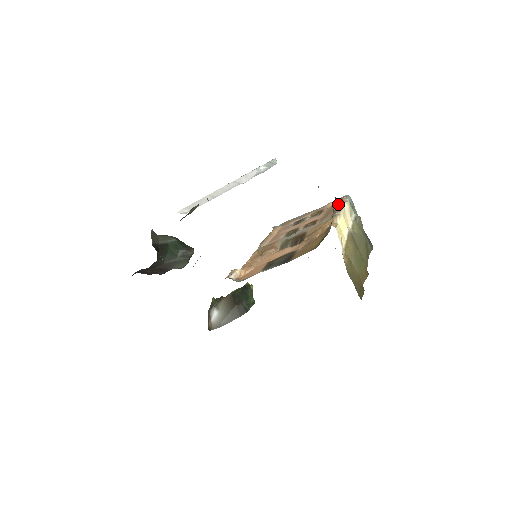
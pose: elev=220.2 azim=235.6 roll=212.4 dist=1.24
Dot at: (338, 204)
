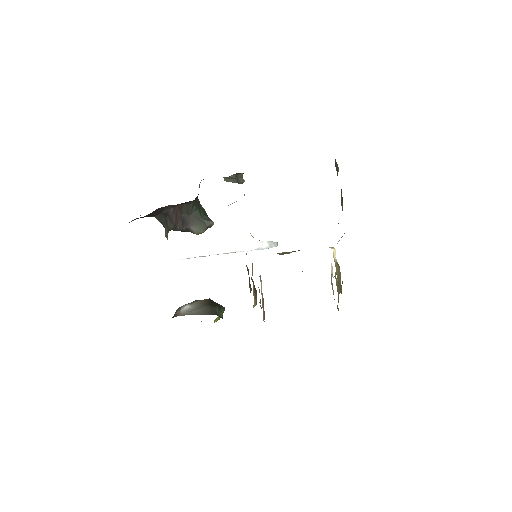
Dot at: occluded
